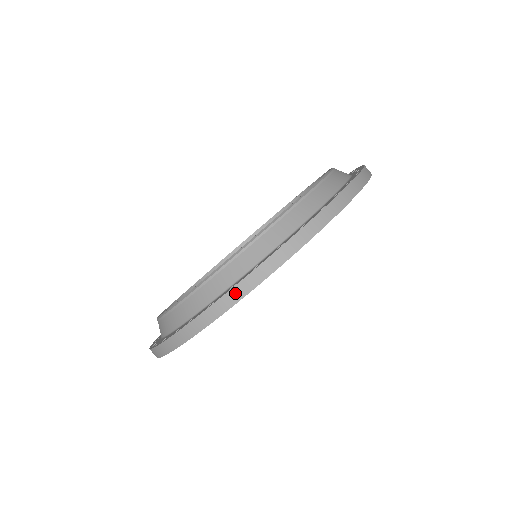
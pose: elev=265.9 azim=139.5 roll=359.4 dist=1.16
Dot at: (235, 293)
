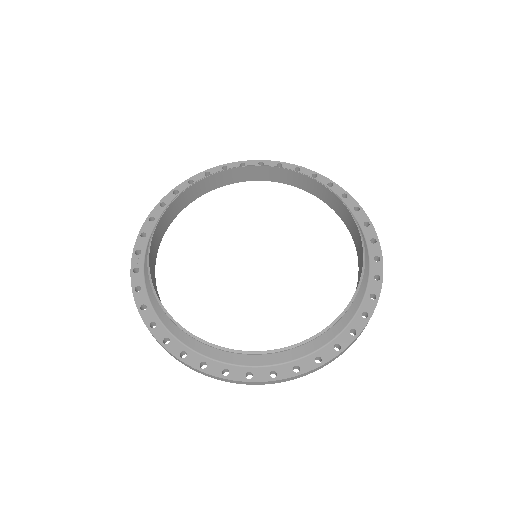
Dot at: (224, 380)
